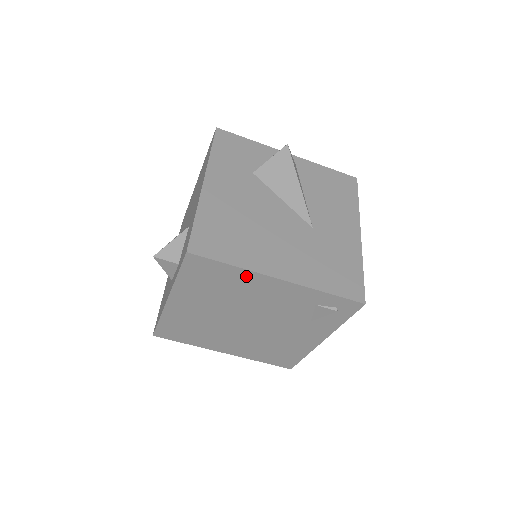
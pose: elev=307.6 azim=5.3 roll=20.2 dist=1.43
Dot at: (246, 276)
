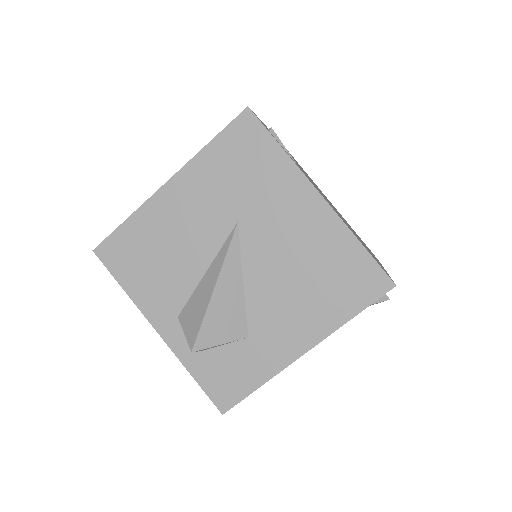
Dot at: occluded
